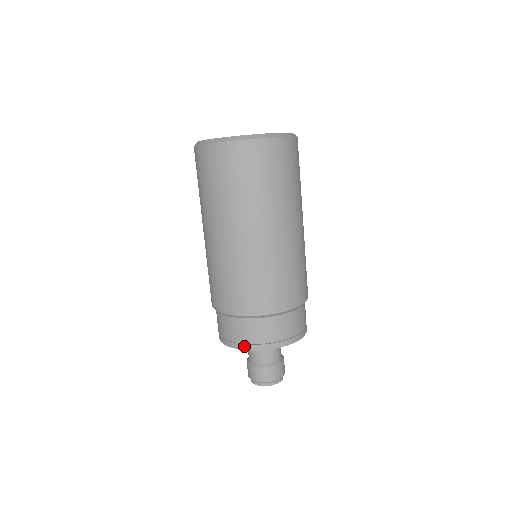
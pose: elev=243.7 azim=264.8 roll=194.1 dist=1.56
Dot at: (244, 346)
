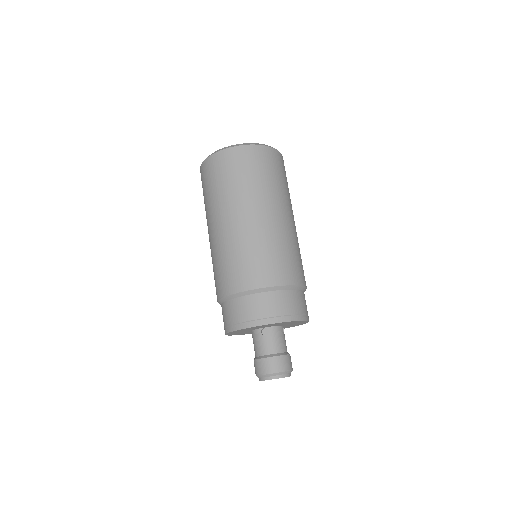
Dot at: (242, 325)
